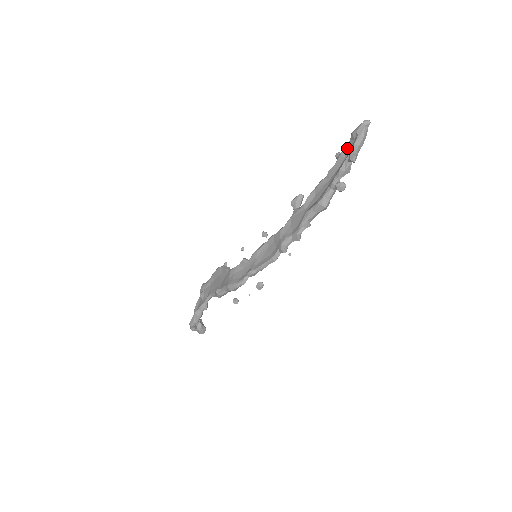
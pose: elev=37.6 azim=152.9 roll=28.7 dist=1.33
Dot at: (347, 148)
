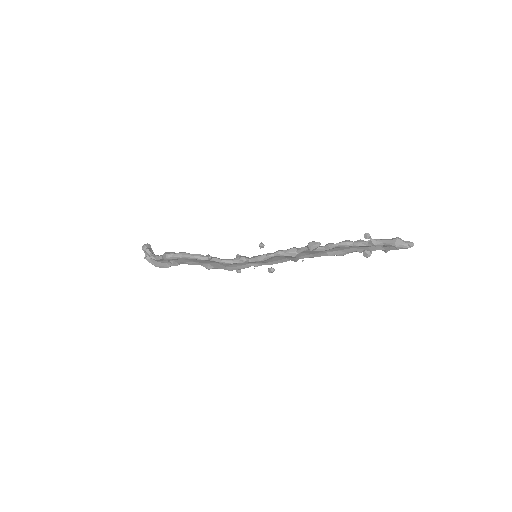
Dot at: (384, 246)
